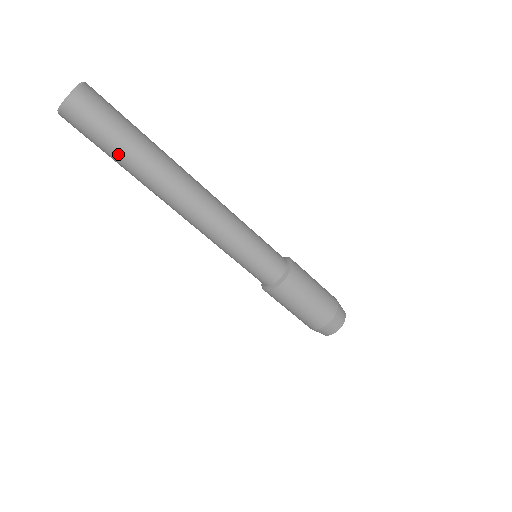
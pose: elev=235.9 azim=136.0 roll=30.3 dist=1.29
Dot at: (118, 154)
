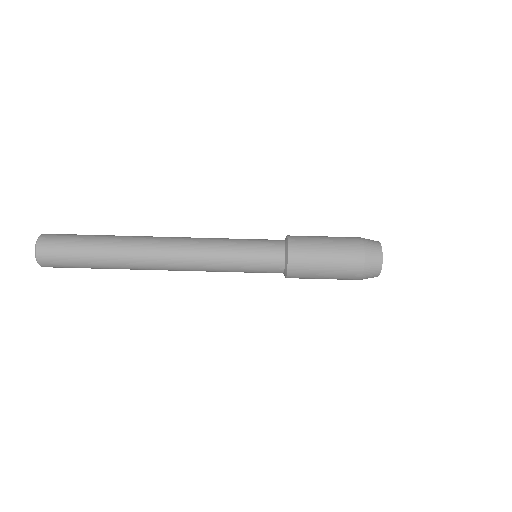
Dot at: (92, 264)
